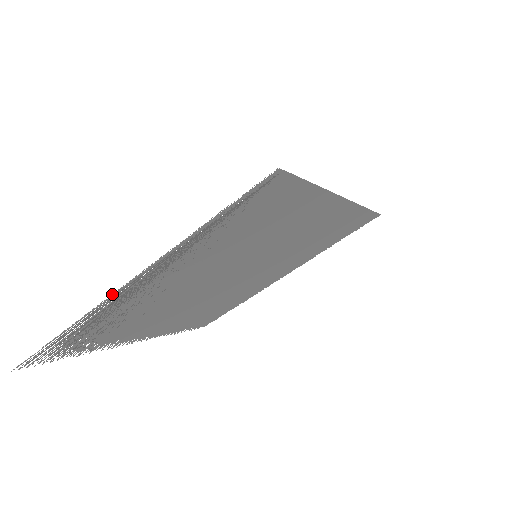
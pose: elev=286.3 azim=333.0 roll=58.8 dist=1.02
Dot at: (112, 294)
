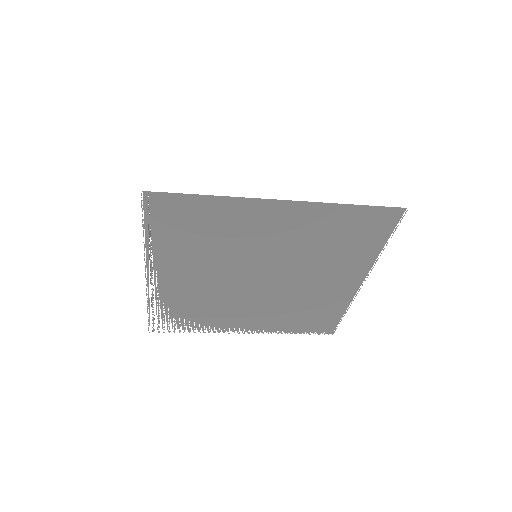
Dot at: occluded
